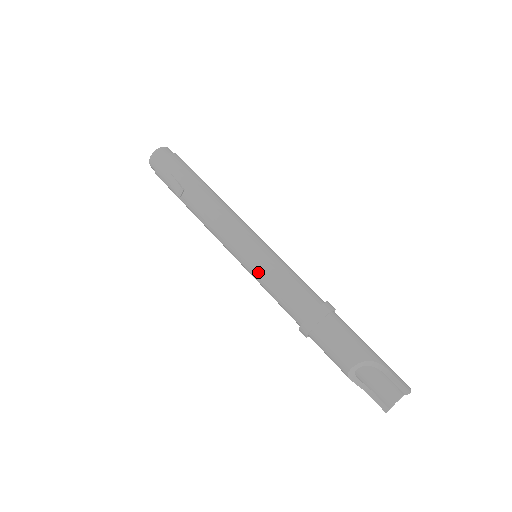
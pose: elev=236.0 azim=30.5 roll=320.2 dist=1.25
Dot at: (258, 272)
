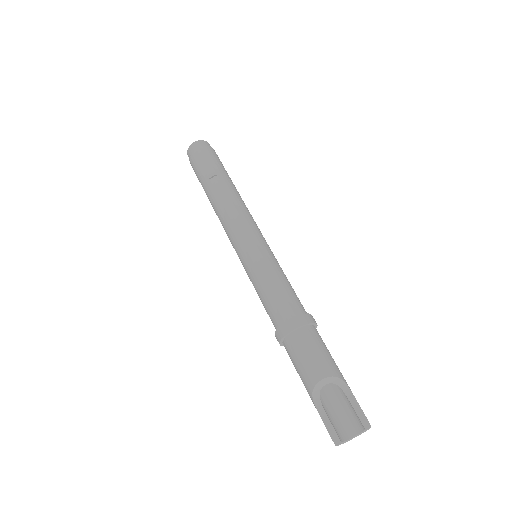
Dot at: (259, 263)
